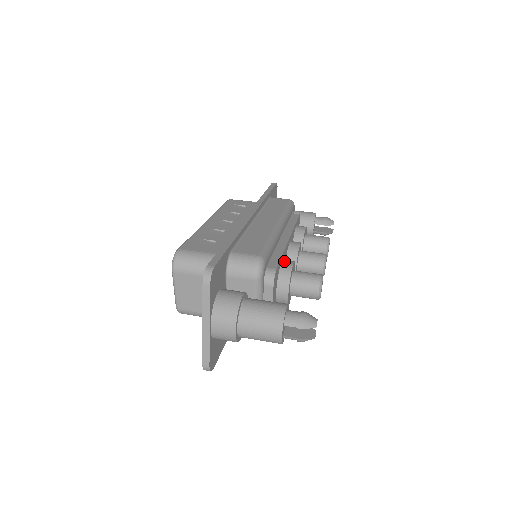
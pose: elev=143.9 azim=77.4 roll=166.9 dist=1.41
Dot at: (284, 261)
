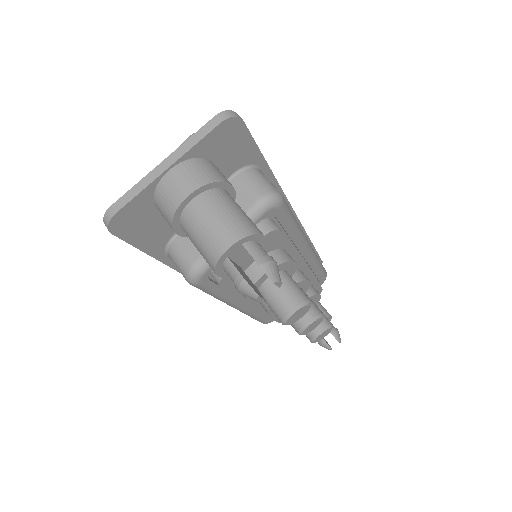
Dot at: occluded
